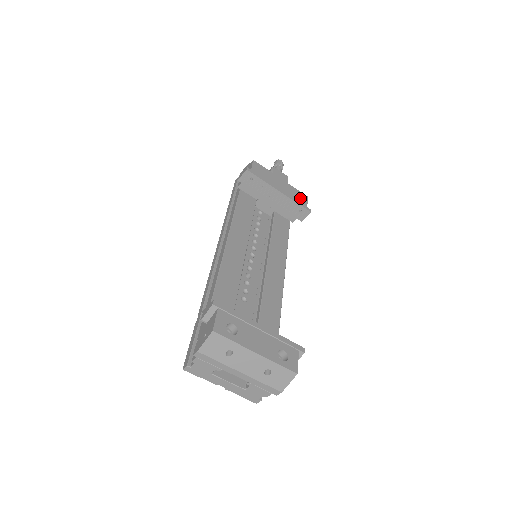
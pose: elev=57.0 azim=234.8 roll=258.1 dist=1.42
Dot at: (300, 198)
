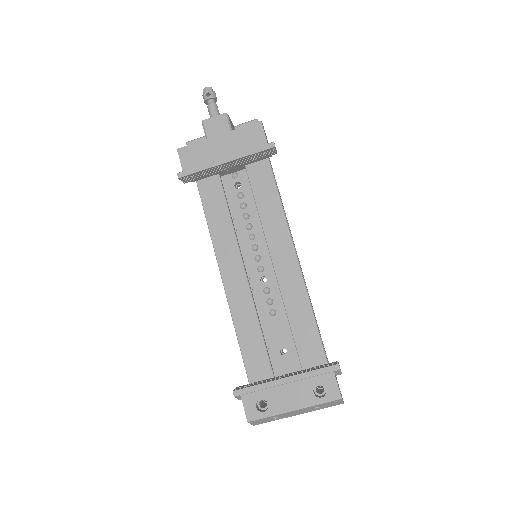
Dot at: (253, 138)
